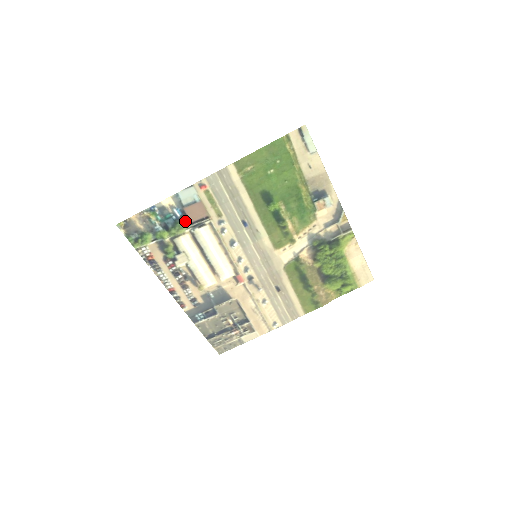
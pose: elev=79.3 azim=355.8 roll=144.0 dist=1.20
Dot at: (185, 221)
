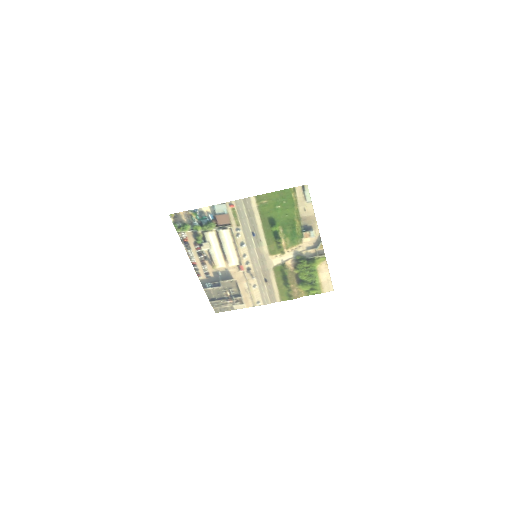
Dot at: (214, 223)
